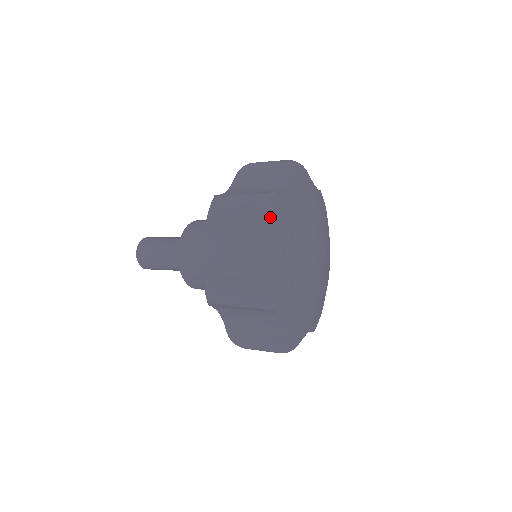
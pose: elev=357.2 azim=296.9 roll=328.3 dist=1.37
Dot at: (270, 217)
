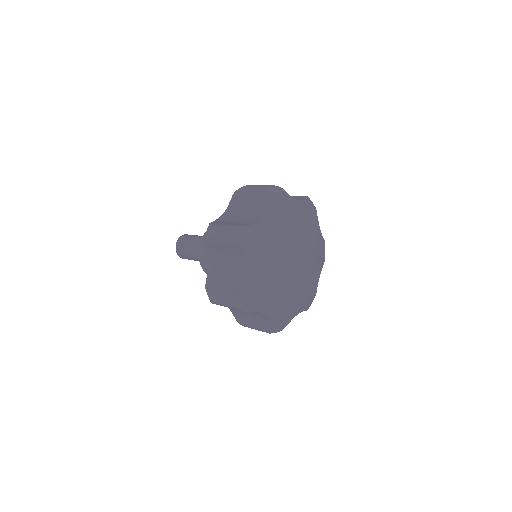
Dot at: (272, 196)
